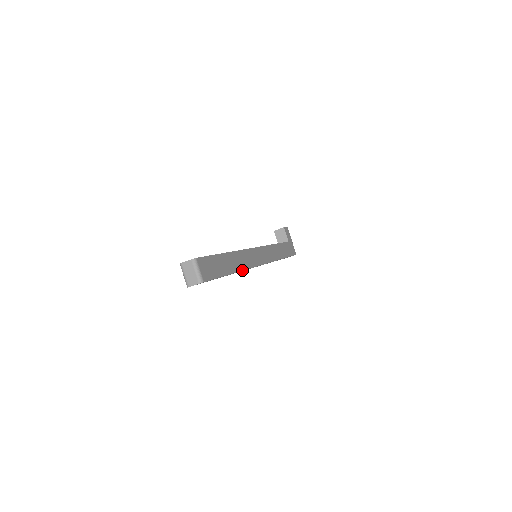
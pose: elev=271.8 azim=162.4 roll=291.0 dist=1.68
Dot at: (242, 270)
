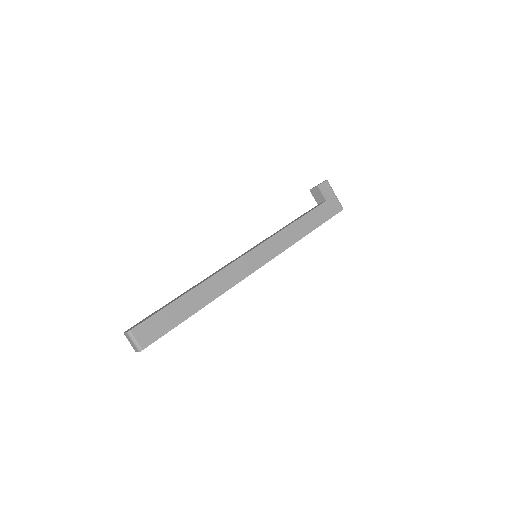
Dot at: (215, 298)
